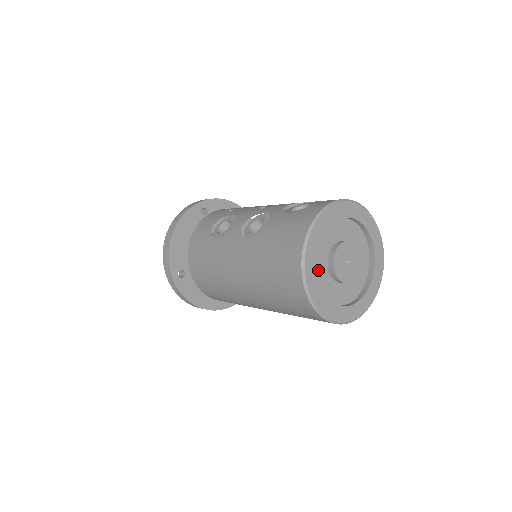
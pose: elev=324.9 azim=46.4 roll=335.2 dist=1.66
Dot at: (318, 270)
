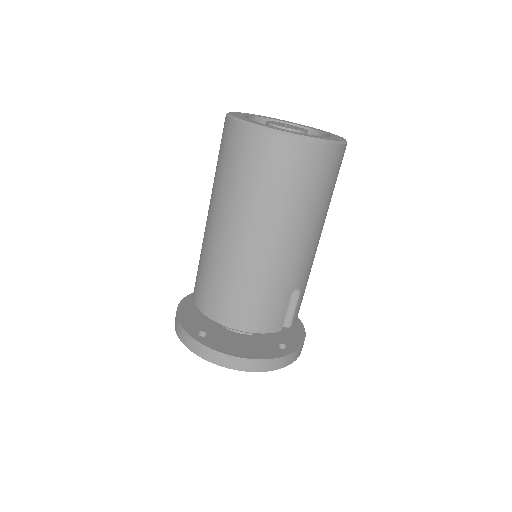
Dot at: occluded
